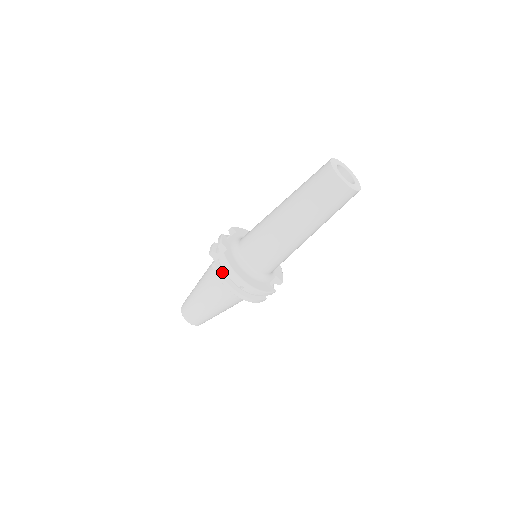
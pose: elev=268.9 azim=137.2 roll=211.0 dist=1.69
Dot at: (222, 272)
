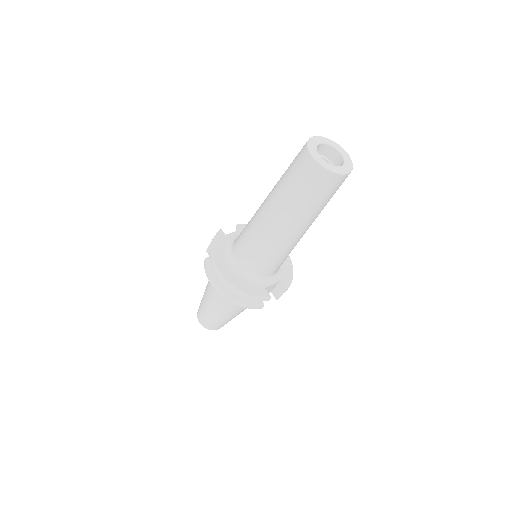
Dot at: (210, 270)
